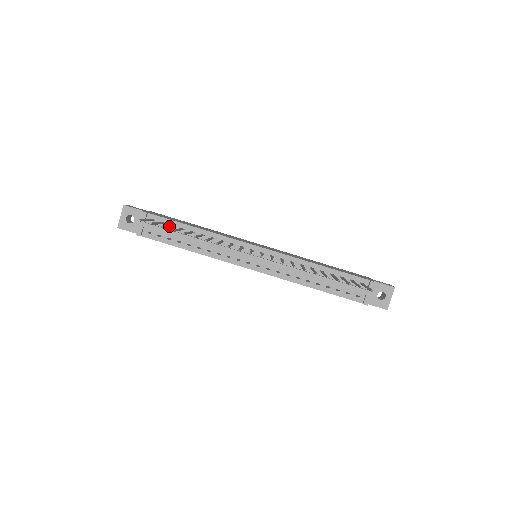
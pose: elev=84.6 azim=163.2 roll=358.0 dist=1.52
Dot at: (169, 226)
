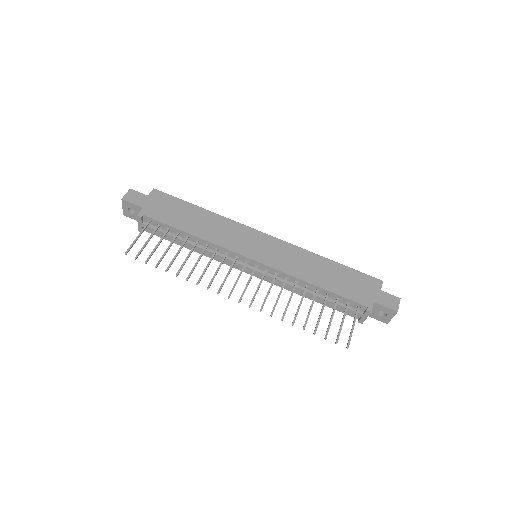
Dot at: (160, 242)
